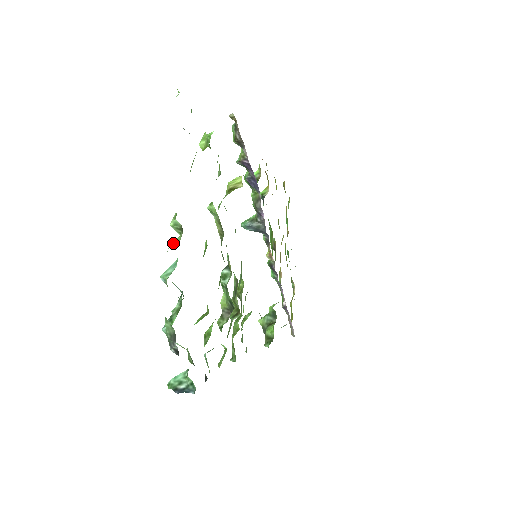
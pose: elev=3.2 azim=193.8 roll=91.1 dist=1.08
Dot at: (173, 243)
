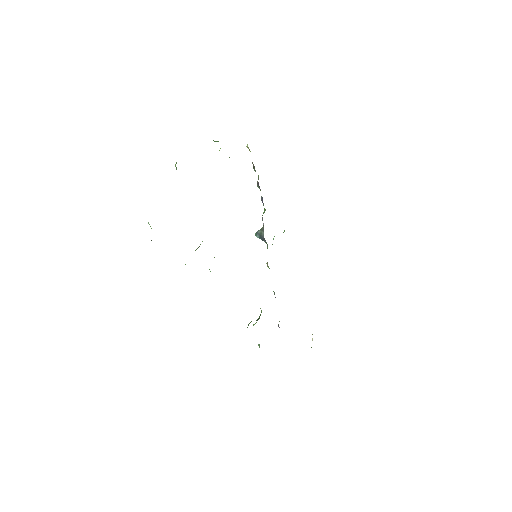
Dot at: occluded
